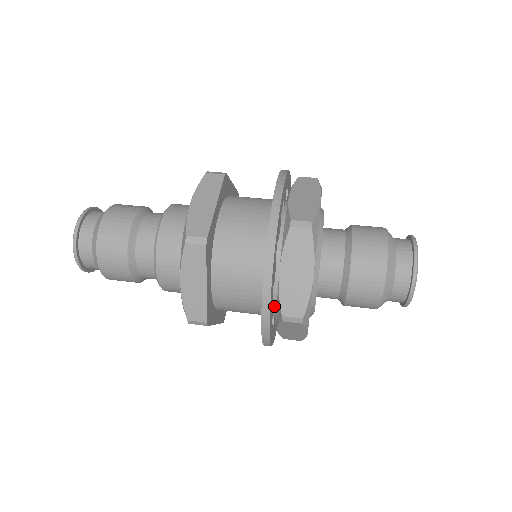
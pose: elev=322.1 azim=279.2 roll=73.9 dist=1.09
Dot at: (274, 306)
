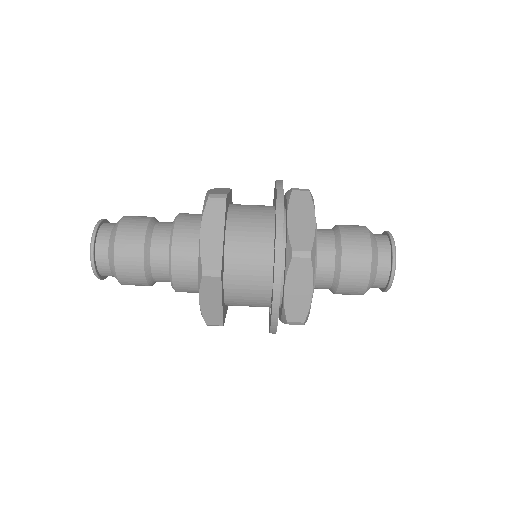
Dot at: occluded
